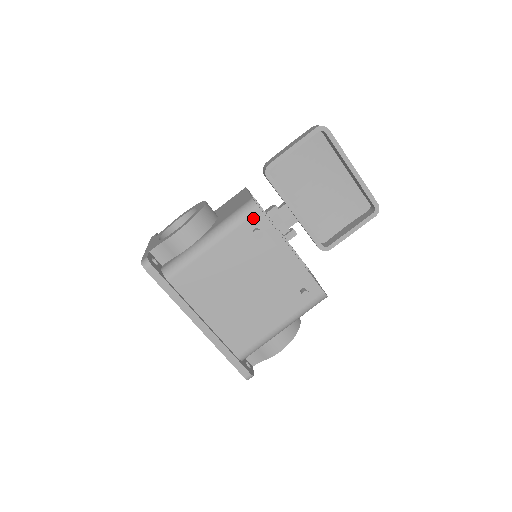
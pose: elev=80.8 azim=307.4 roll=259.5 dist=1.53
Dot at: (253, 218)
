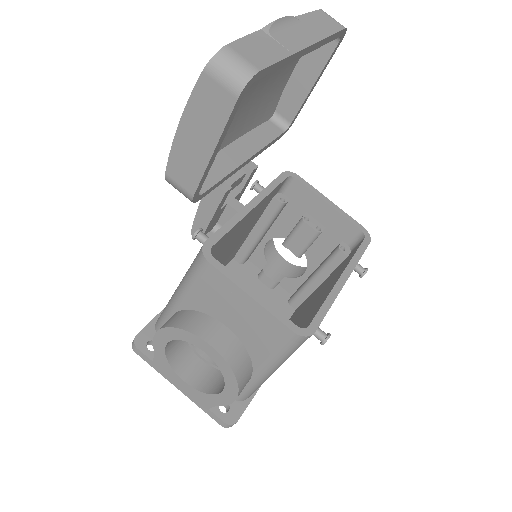
Dot at: occluded
